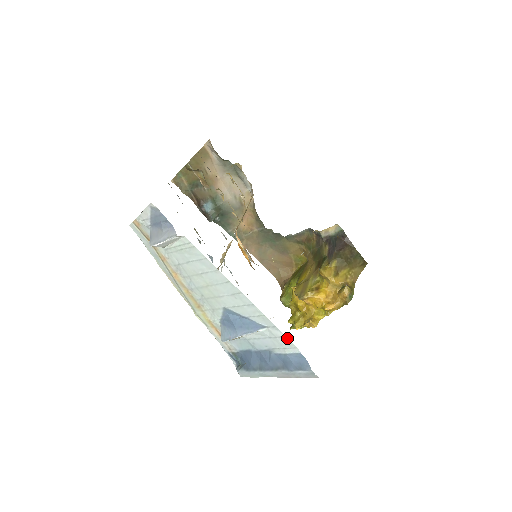
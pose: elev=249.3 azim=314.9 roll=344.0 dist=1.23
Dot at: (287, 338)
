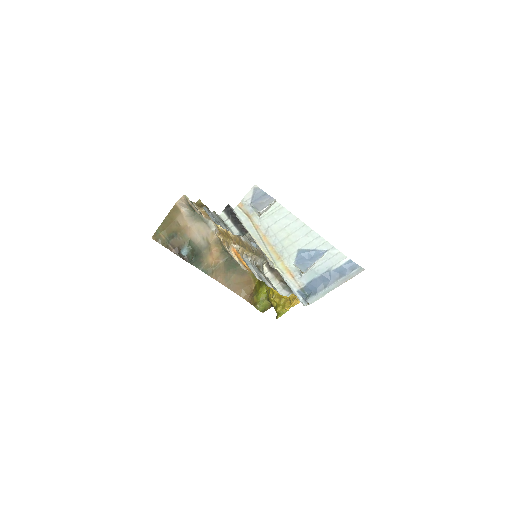
Dot at: (341, 253)
